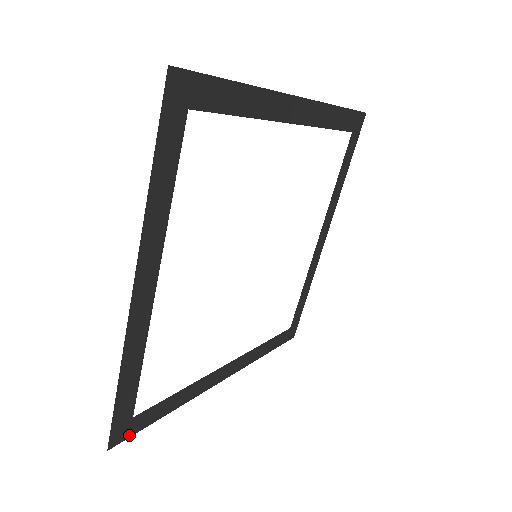
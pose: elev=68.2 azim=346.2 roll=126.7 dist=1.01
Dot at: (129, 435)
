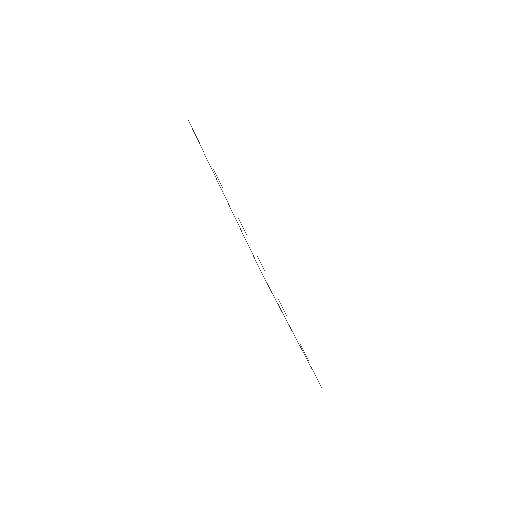
Dot at: occluded
